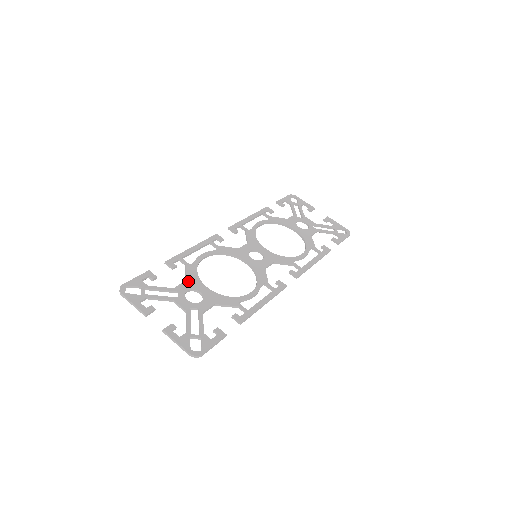
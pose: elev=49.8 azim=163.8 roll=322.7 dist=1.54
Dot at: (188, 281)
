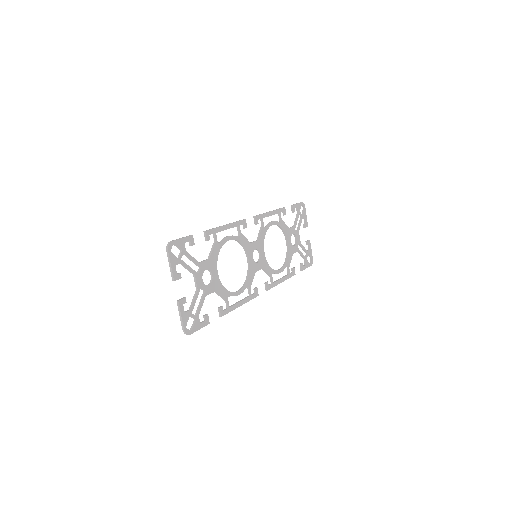
Dot at: (210, 260)
